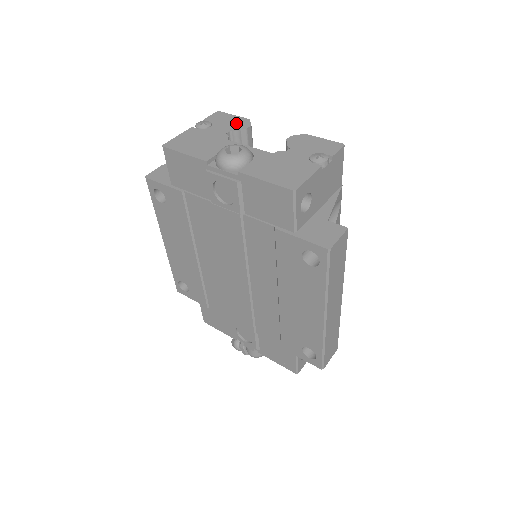
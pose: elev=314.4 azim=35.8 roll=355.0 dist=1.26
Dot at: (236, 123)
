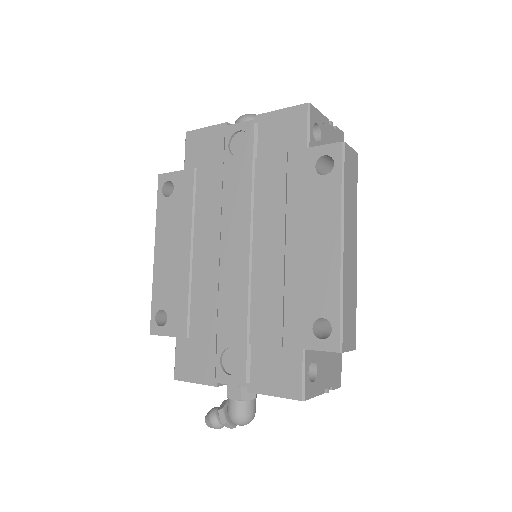
Dot at: occluded
